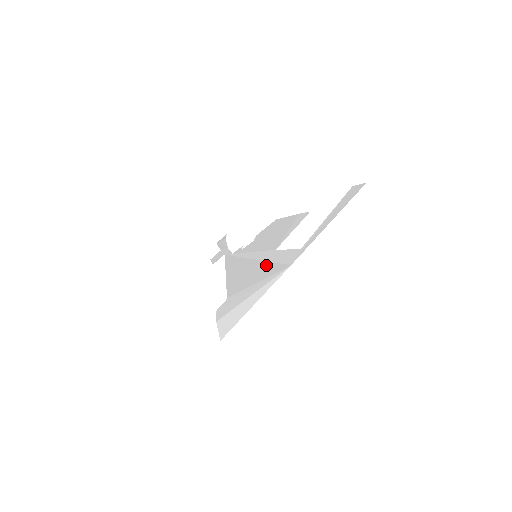
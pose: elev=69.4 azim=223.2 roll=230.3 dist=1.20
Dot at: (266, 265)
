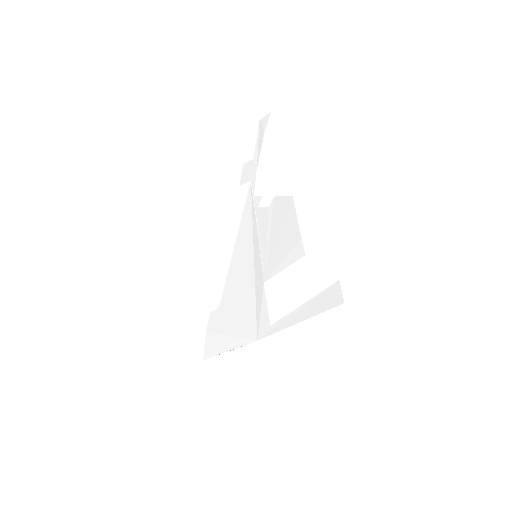
Dot at: (251, 298)
